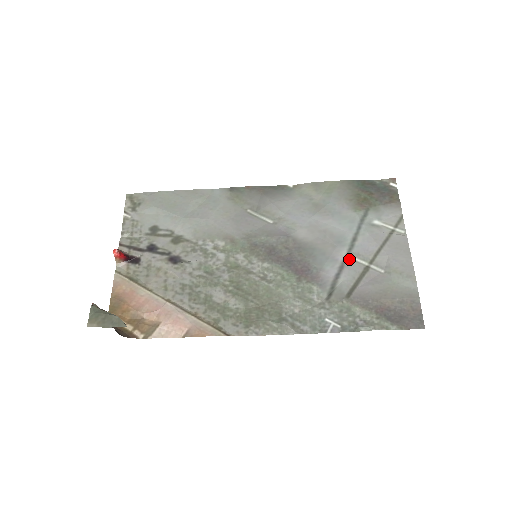
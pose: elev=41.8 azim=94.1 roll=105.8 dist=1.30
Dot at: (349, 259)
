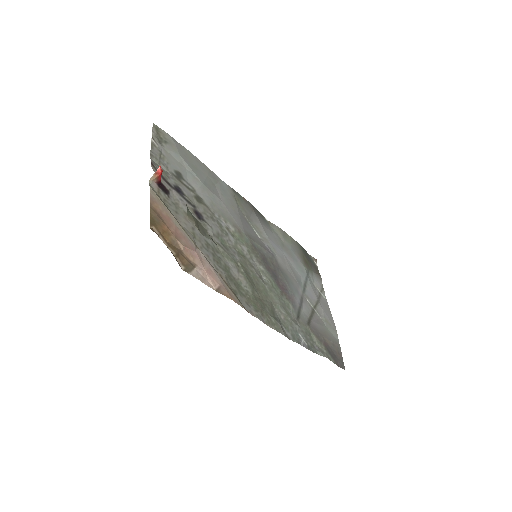
Dot at: (304, 297)
